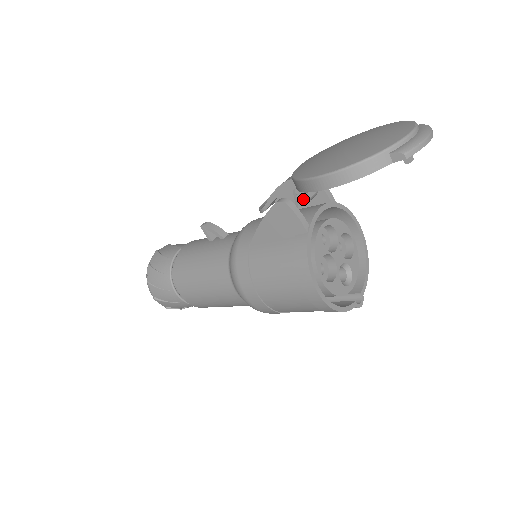
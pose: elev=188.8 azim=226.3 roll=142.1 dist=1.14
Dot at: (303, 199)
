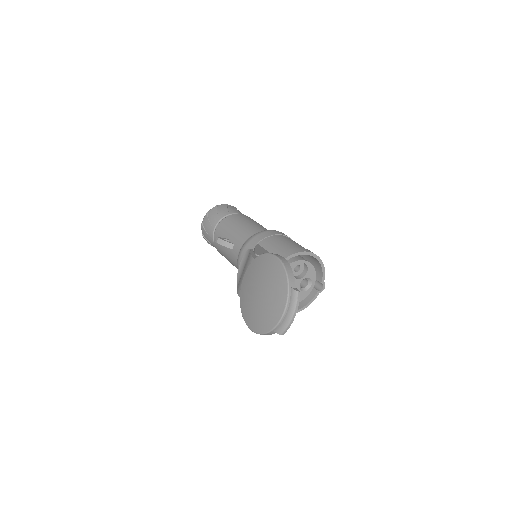
Dot at: occluded
